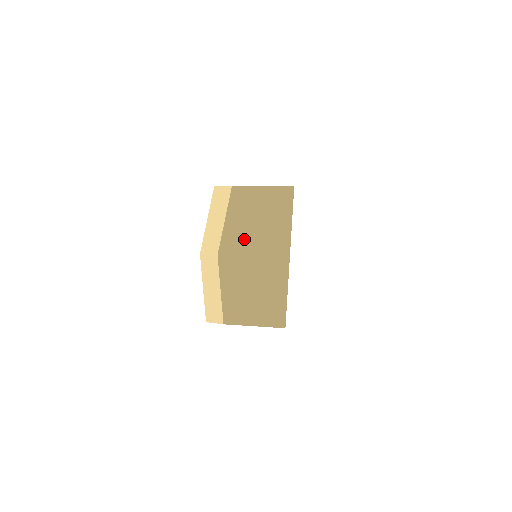
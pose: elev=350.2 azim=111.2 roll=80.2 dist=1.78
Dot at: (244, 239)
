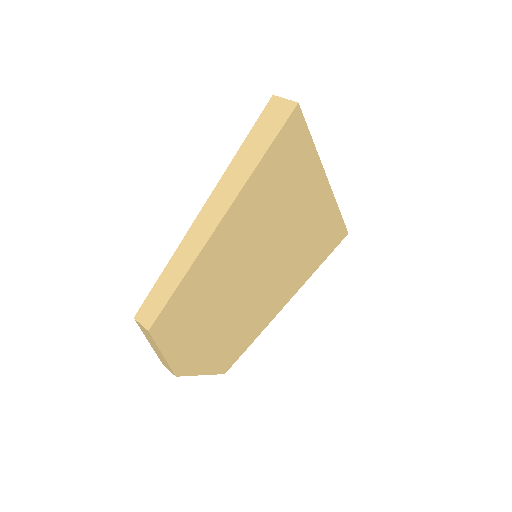
Dot at: (211, 313)
